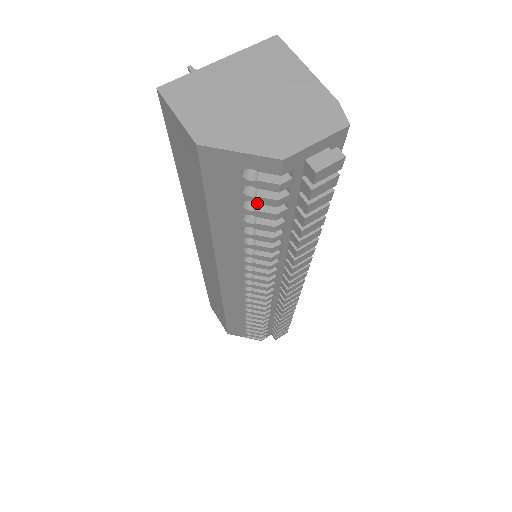
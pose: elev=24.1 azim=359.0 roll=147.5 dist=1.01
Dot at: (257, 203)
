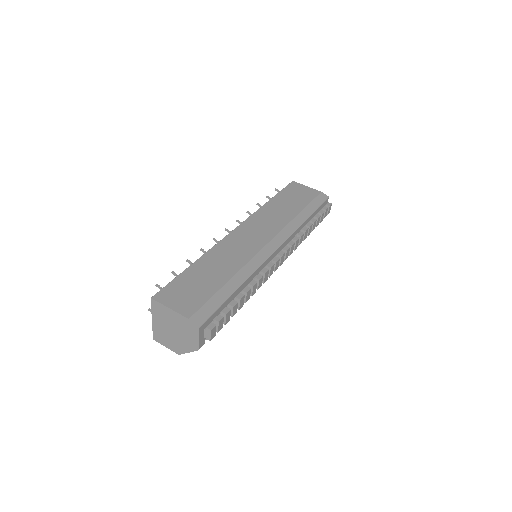
Dot at: occluded
